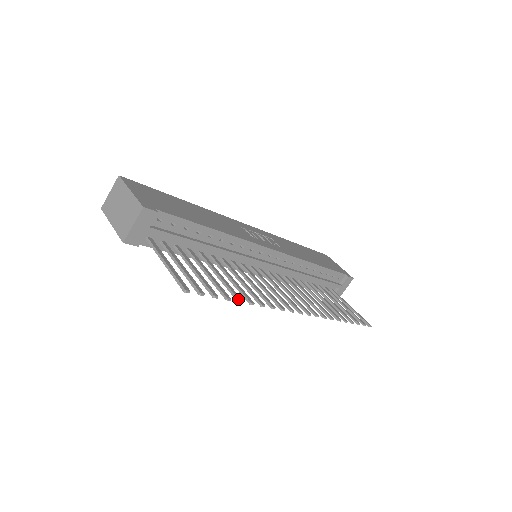
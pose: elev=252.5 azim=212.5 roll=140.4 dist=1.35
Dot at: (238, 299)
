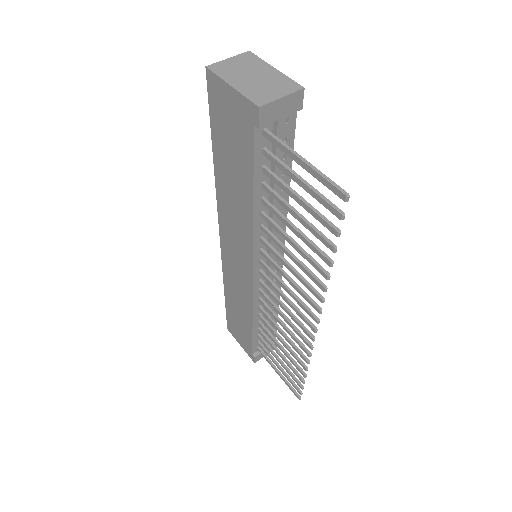
Dot at: occluded
